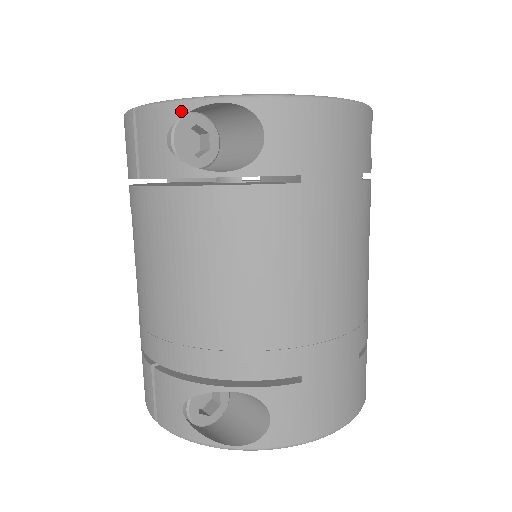
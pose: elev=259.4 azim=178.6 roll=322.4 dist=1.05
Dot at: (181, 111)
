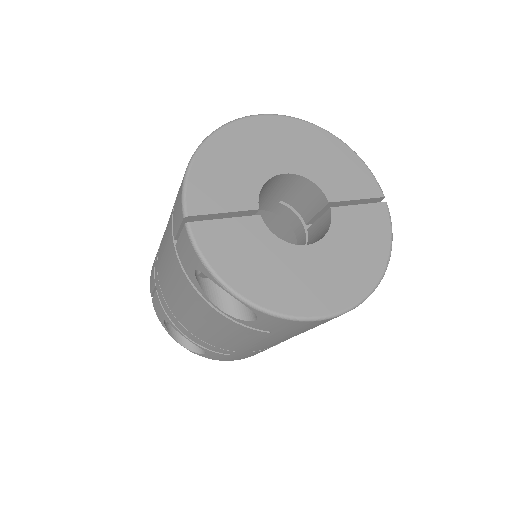
Dot at: (209, 276)
